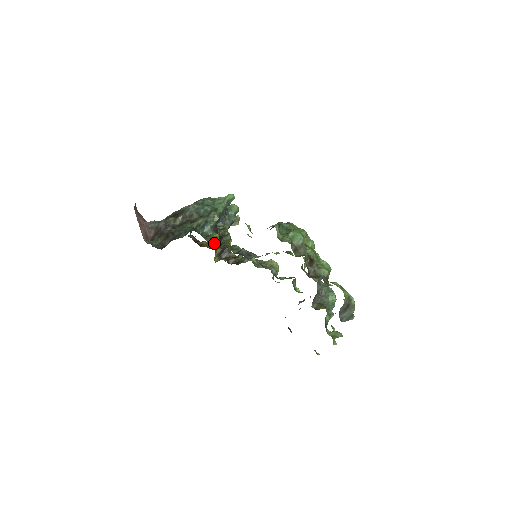
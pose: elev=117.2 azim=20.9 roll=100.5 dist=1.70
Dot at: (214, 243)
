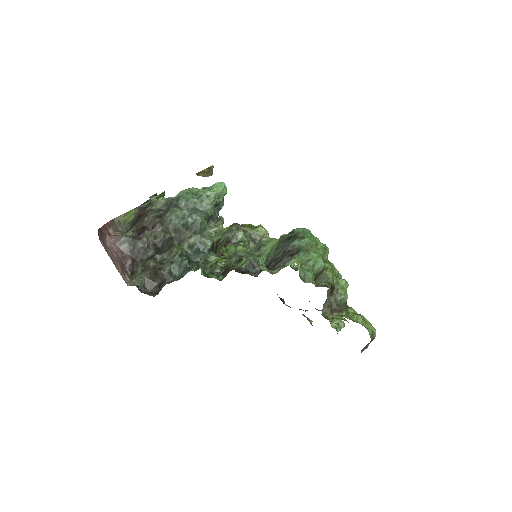
Dot at: (215, 271)
